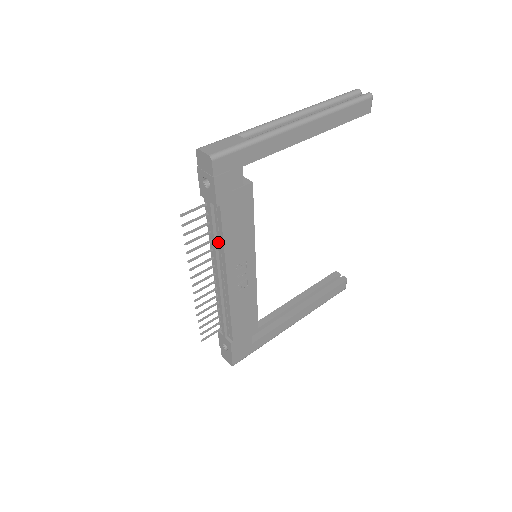
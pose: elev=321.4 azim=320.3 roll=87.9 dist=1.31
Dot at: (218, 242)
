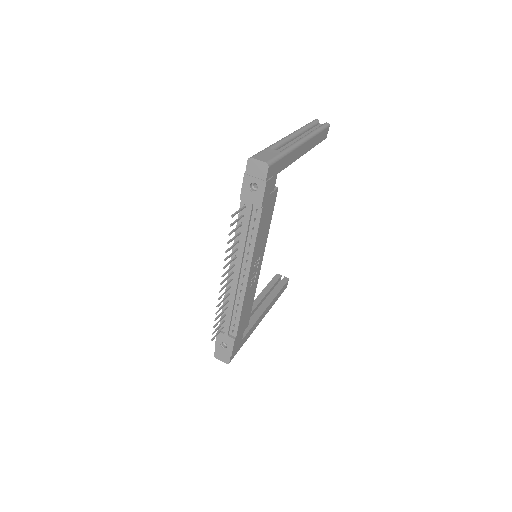
Dot at: (248, 241)
